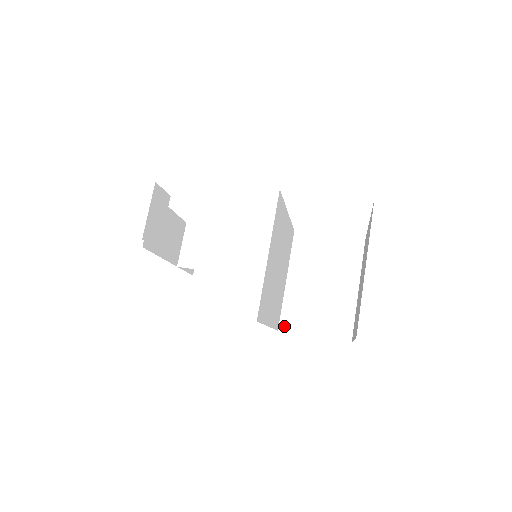
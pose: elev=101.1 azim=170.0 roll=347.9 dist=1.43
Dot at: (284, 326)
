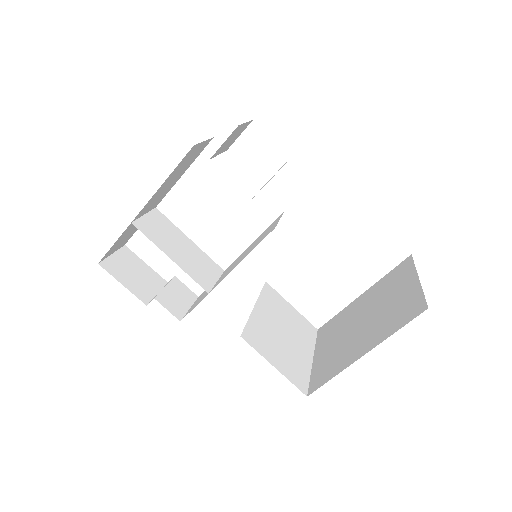
Dot at: (247, 337)
